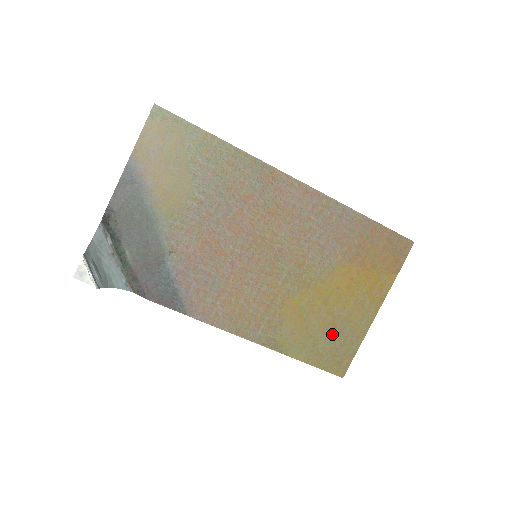
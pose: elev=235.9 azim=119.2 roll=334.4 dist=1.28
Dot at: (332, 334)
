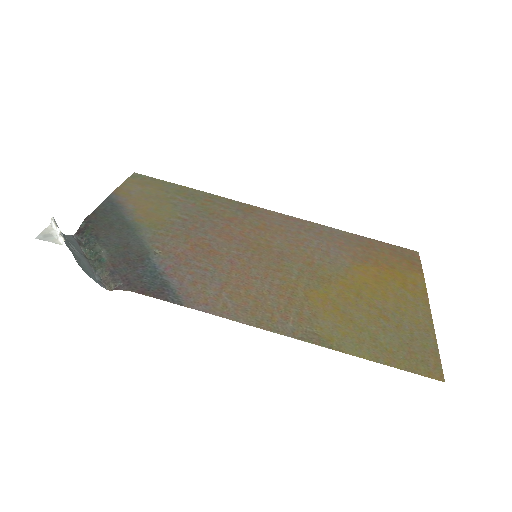
Dot at: (389, 328)
